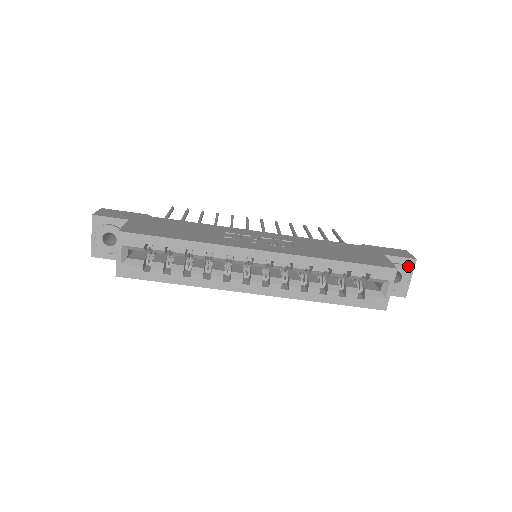
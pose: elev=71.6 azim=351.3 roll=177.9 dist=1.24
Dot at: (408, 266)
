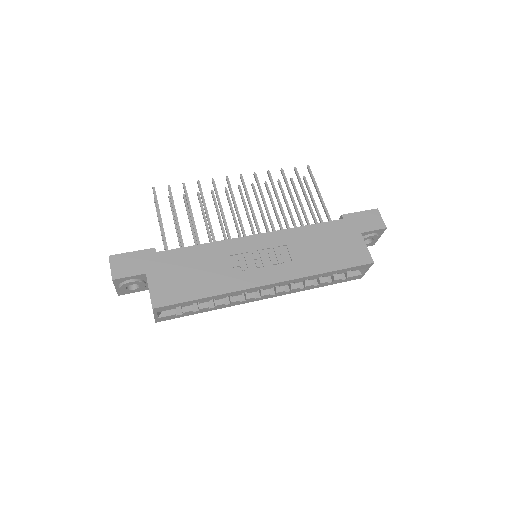
Dot at: (379, 233)
